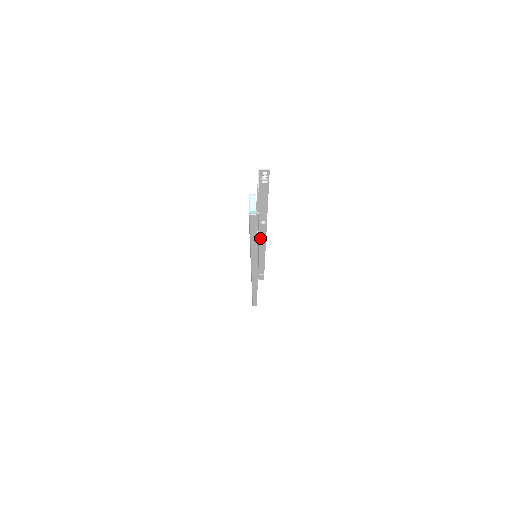
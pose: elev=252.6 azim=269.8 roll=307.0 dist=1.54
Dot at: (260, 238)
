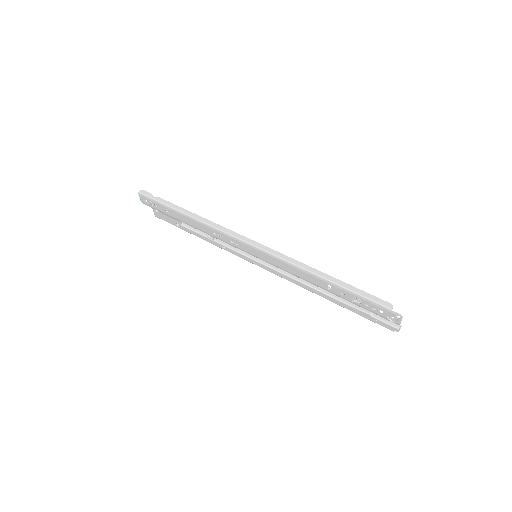
Dot at: (257, 263)
